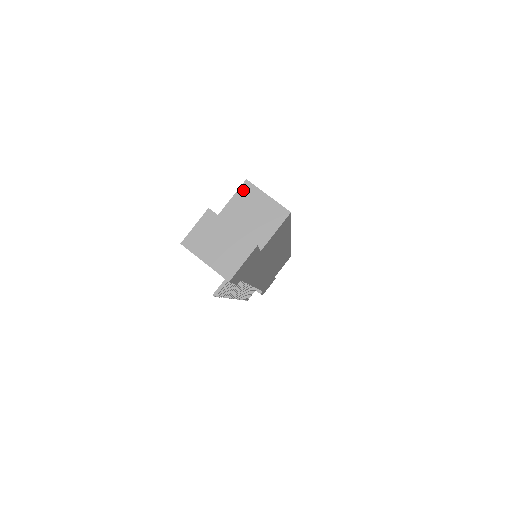
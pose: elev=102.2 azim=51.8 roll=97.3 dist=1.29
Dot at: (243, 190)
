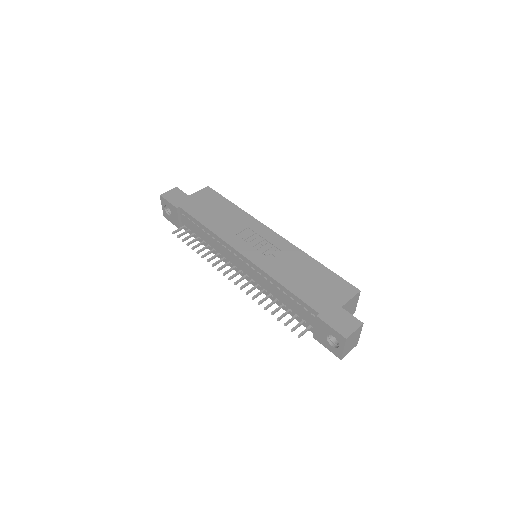
Dot at: (356, 296)
